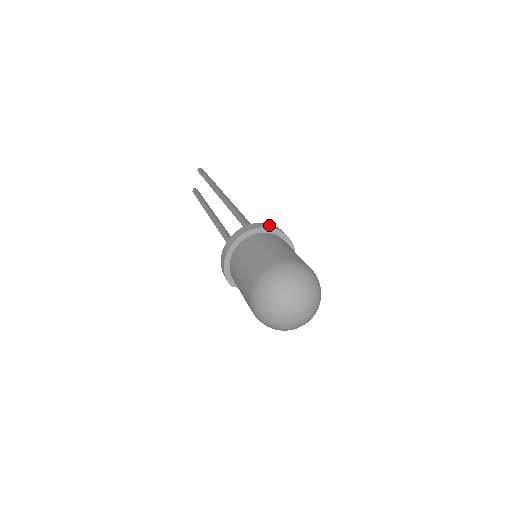
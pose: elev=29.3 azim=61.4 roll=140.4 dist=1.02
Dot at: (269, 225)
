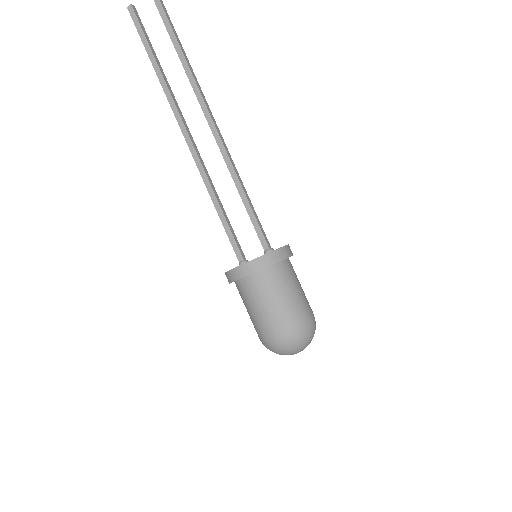
Dot at: (288, 251)
